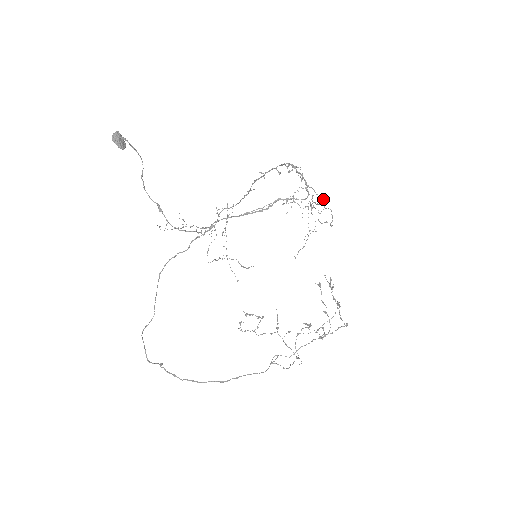
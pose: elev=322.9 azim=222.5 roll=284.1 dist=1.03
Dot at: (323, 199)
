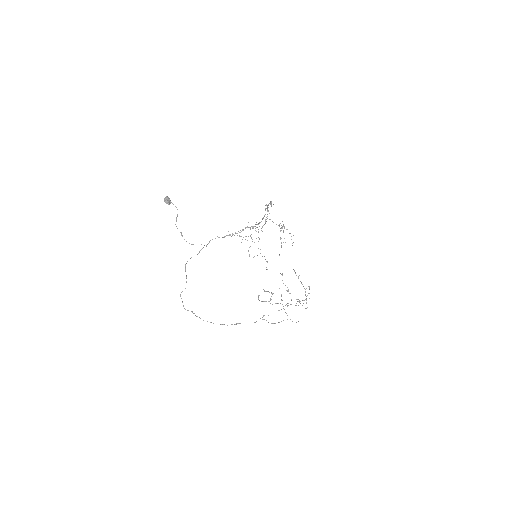
Dot at: (279, 225)
